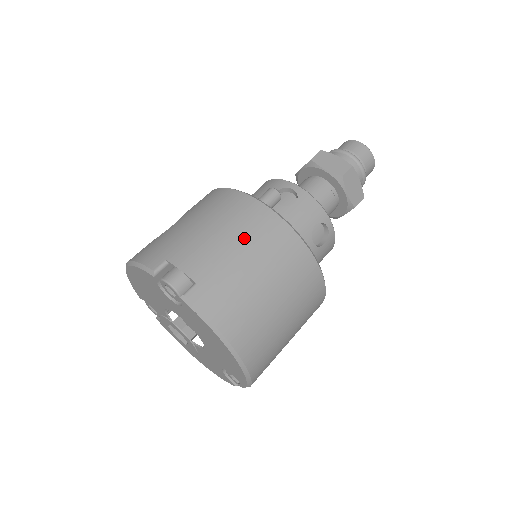
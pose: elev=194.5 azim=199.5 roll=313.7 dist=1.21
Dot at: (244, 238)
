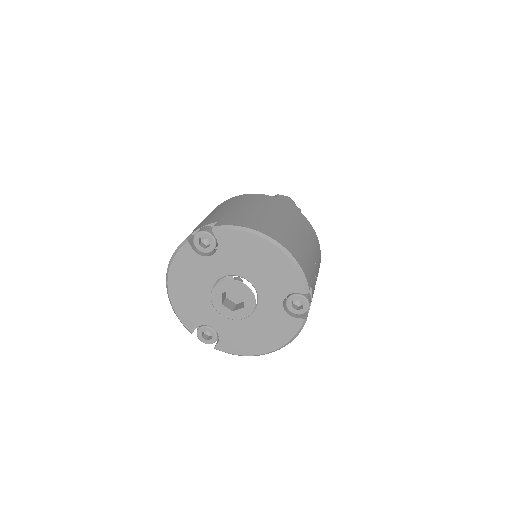
Dot at: (232, 205)
